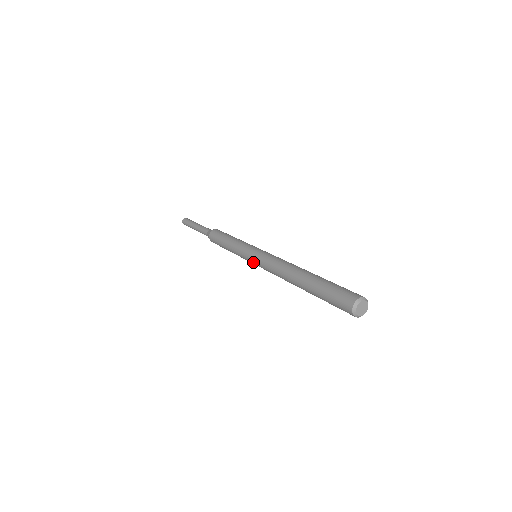
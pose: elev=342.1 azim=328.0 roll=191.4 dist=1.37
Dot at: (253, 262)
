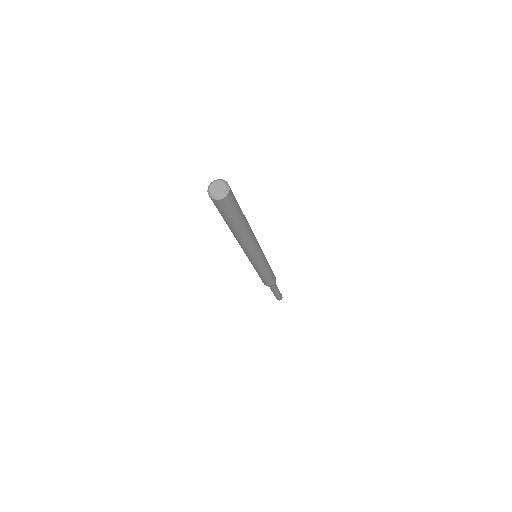
Dot at: (250, 260)
